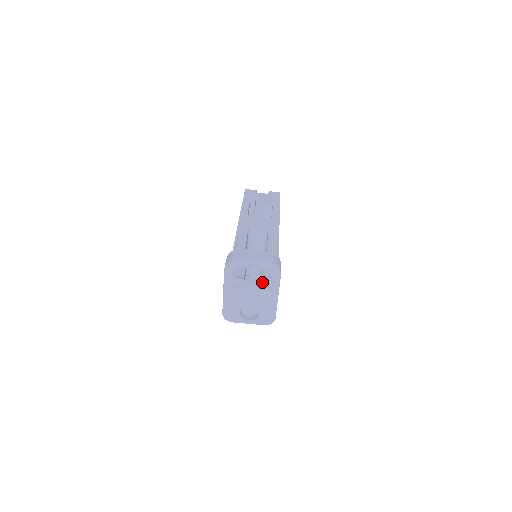
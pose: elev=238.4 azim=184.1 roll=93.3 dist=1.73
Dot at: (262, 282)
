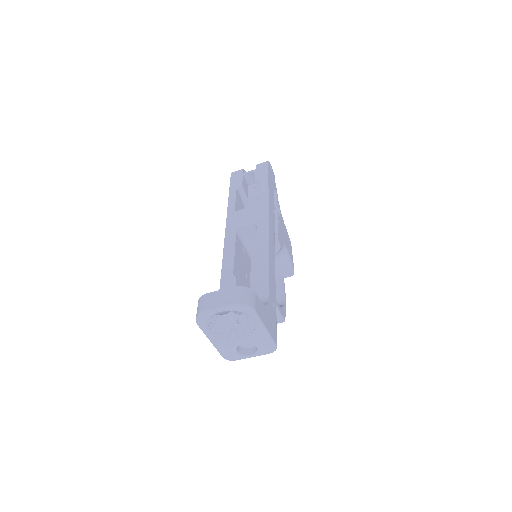
Dot at: occluded
